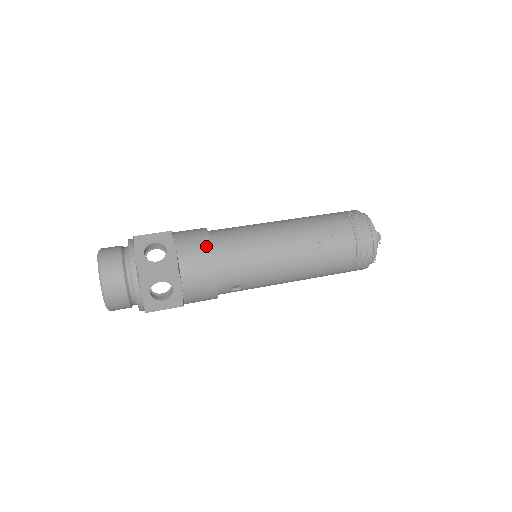
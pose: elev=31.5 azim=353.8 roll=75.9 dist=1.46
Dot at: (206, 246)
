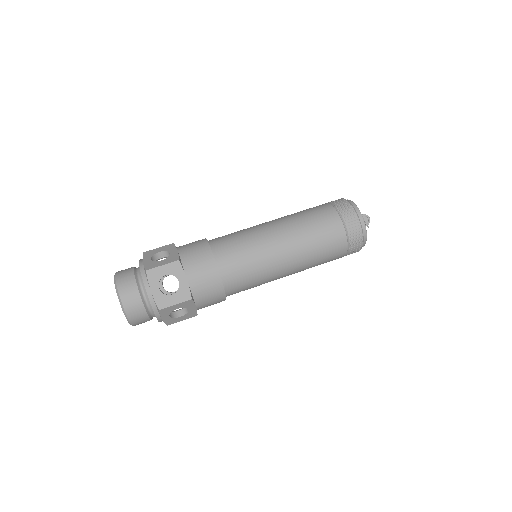
Dot at: (213, 272)
